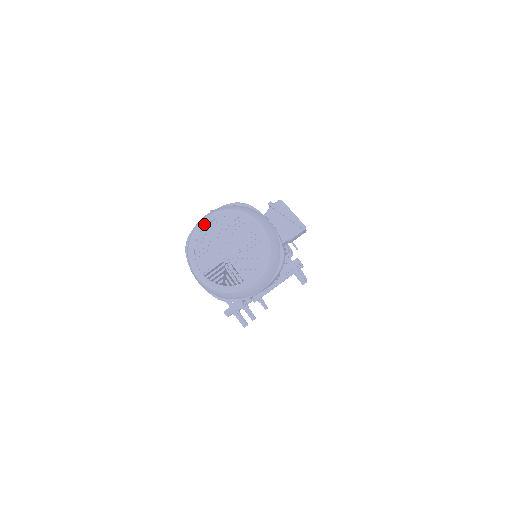
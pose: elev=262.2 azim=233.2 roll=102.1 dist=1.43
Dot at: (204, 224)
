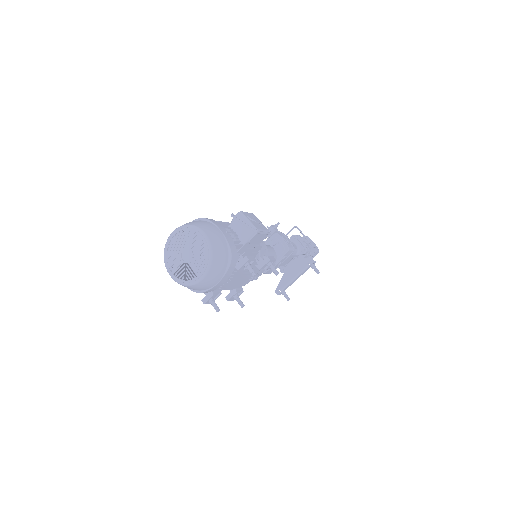
Dot at: (171, 237)
